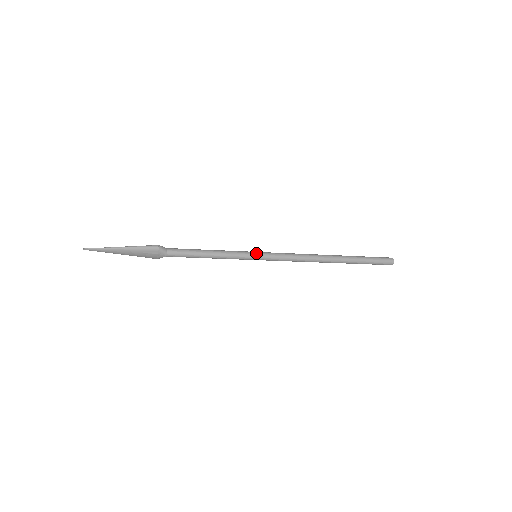
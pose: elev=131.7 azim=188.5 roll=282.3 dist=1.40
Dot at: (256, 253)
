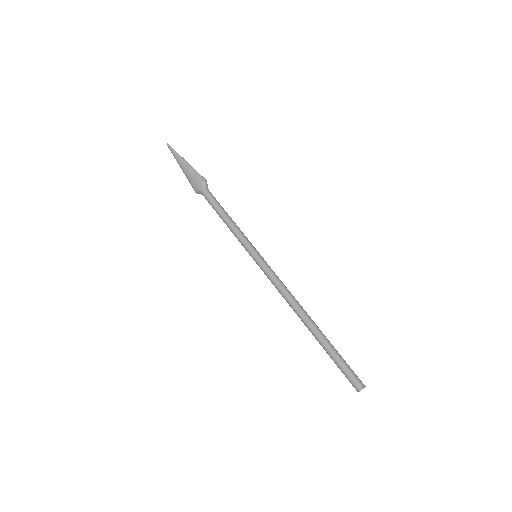
Dot at: (258, 252)
